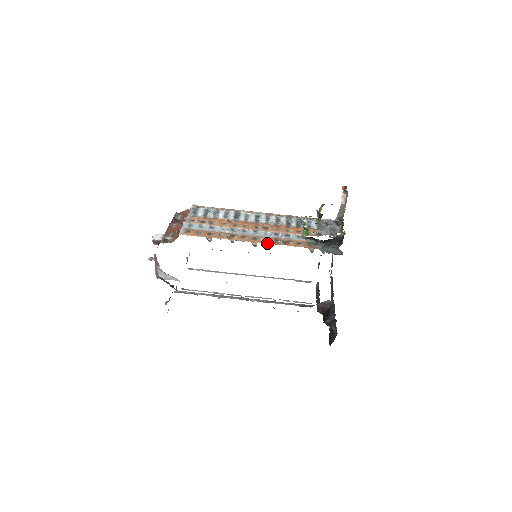
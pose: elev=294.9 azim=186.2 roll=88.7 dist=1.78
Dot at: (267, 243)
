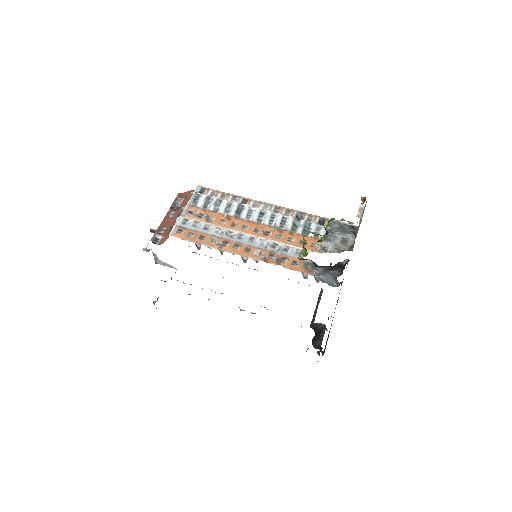
Dot at: (259, 259)
